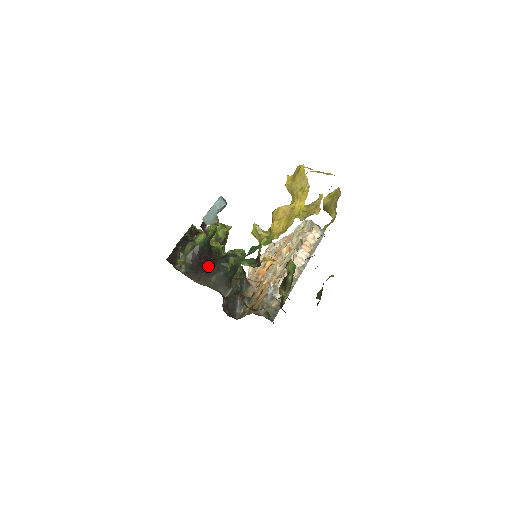
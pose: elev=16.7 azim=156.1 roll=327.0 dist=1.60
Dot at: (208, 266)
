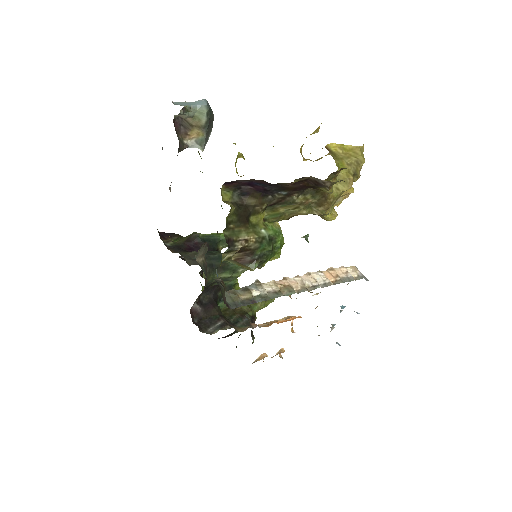
Dot at: occluded
